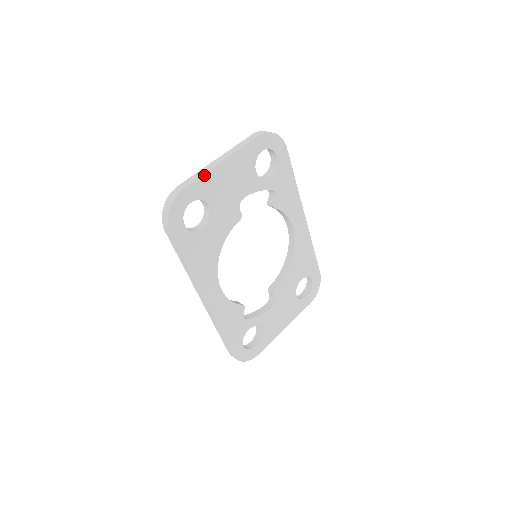
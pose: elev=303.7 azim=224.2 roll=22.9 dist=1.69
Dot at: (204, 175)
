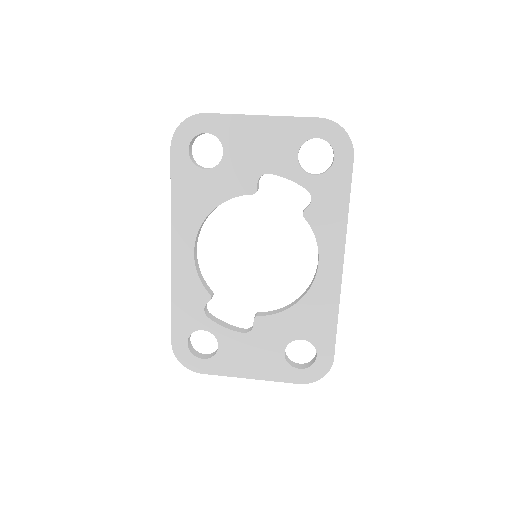
Dot at: (234, 115)
